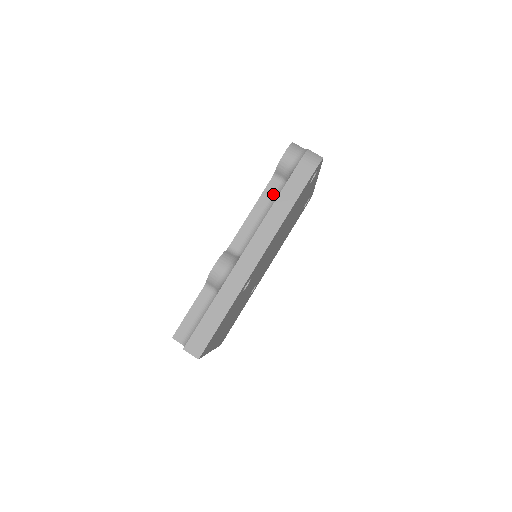
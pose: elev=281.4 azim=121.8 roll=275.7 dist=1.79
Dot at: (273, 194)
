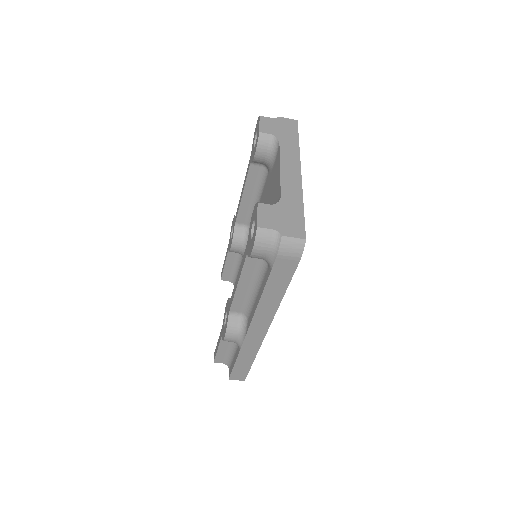
Dot at: (255, 269)
